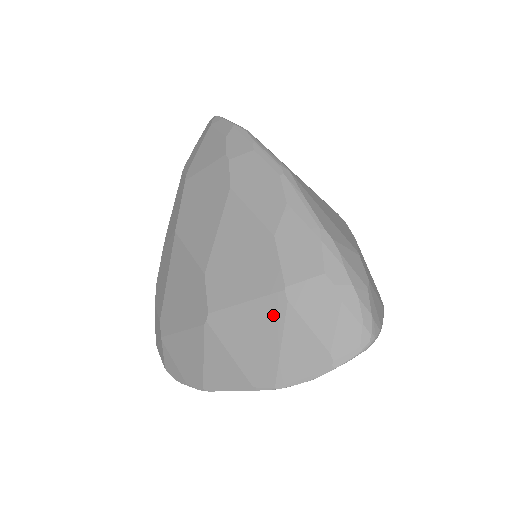
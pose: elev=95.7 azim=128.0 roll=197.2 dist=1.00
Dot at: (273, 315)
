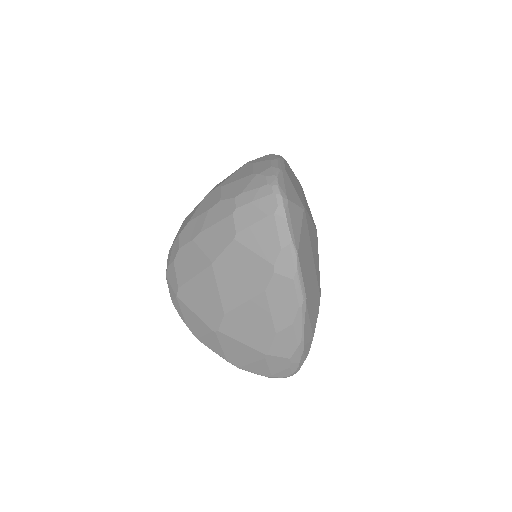
Dot at: (254, 356)
